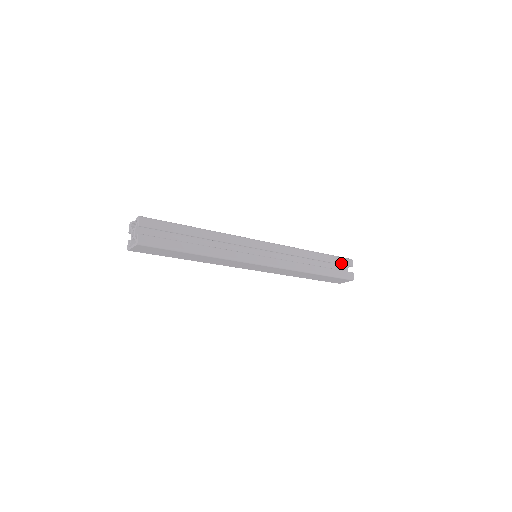
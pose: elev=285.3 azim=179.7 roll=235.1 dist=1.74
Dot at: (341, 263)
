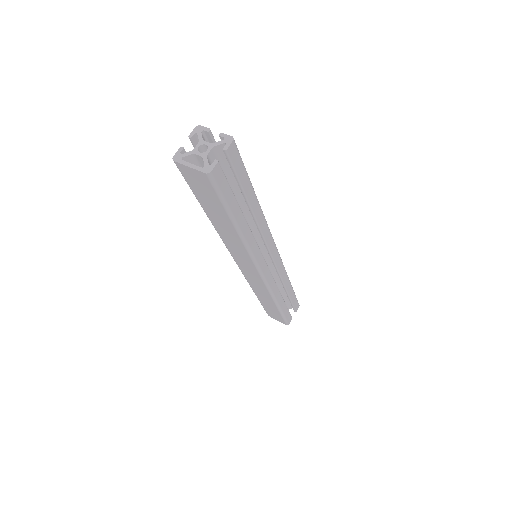
Dot at: (294, 305)
